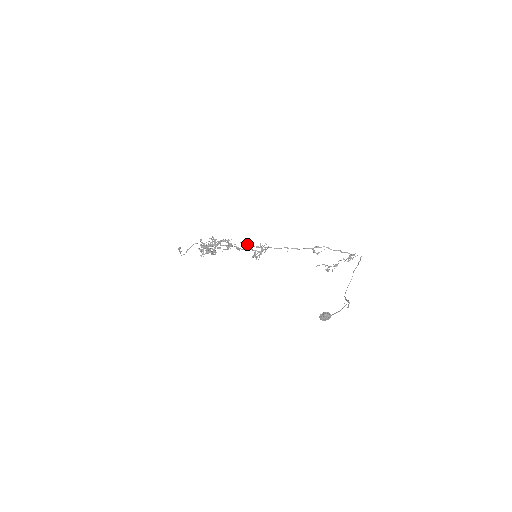
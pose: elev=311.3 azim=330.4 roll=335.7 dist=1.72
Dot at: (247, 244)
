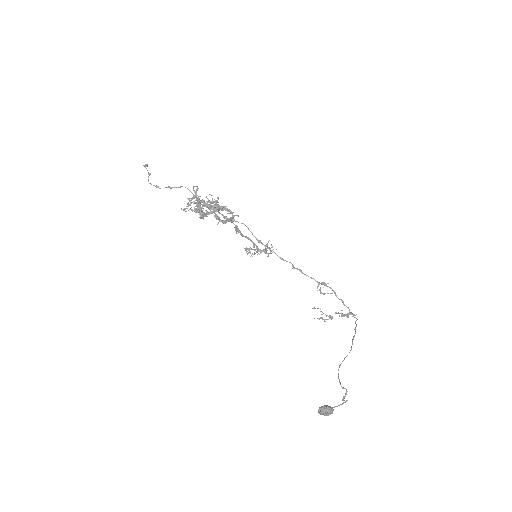
Dot at: occluded
